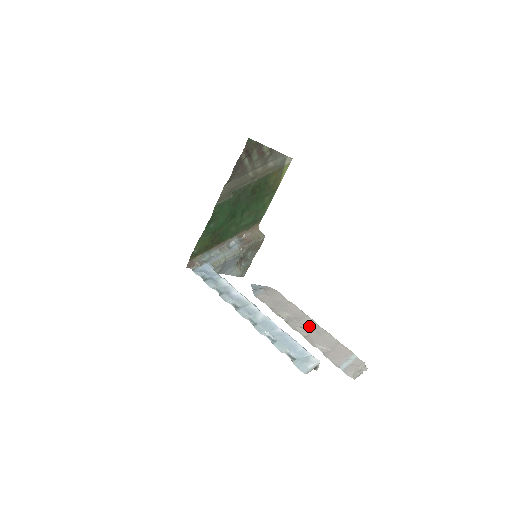
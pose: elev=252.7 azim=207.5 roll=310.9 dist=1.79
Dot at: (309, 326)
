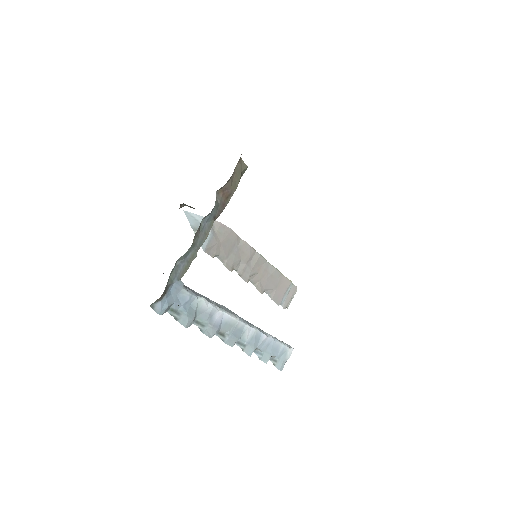
Dot at: (260, 269)
